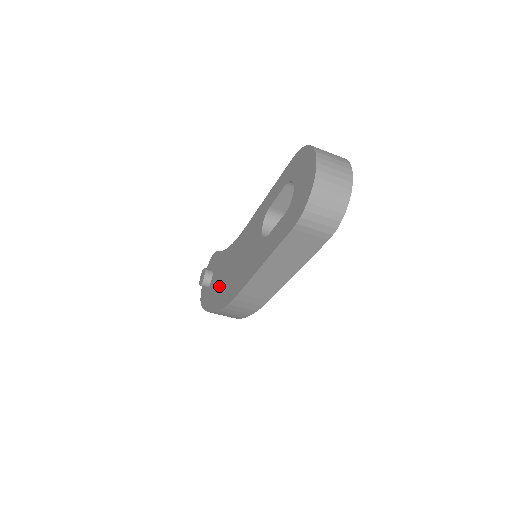
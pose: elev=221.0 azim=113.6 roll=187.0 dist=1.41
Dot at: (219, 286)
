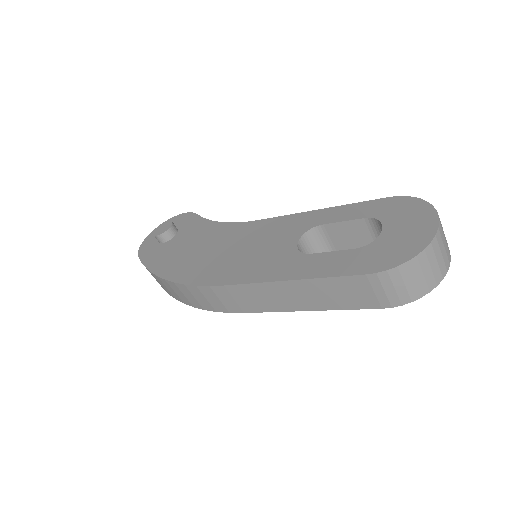
Dot at: (185, 254)
